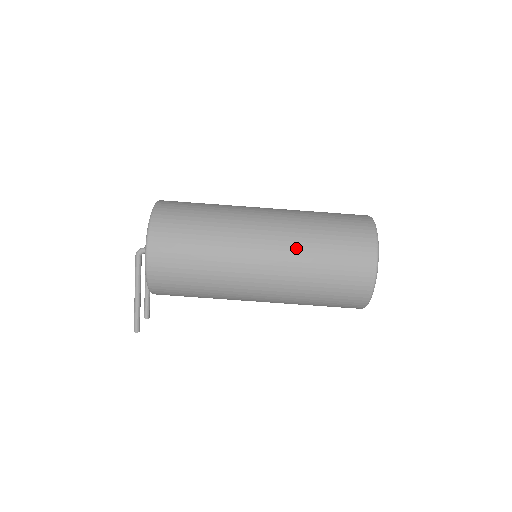
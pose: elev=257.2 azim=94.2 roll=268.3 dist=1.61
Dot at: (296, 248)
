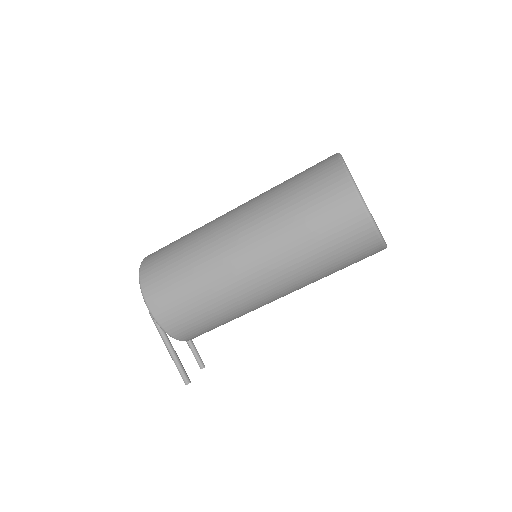
Dot at: (270, 224)
